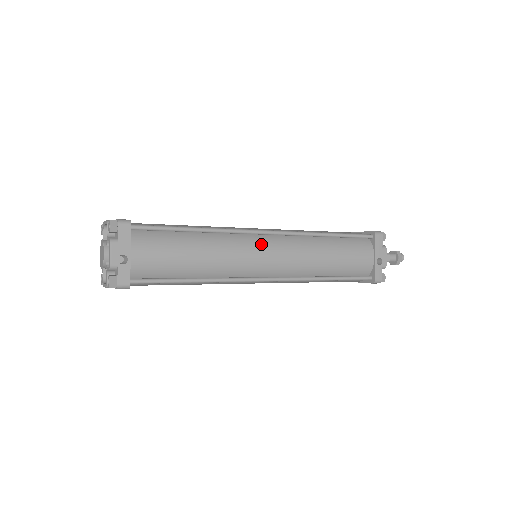
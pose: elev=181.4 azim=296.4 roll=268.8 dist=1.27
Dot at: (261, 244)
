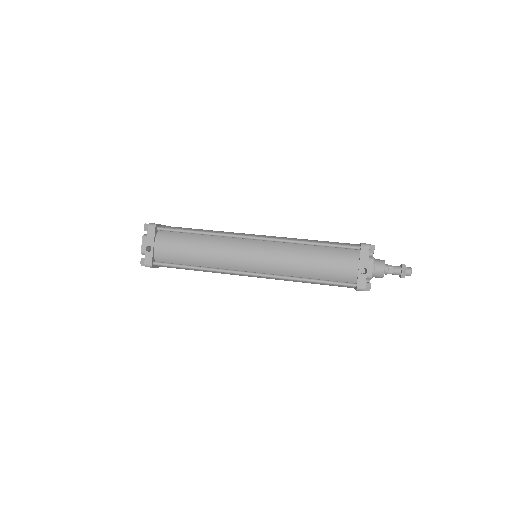
Dot at: (248, 246)
